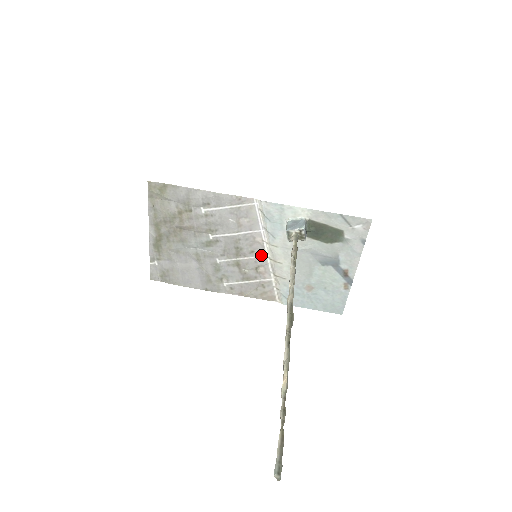
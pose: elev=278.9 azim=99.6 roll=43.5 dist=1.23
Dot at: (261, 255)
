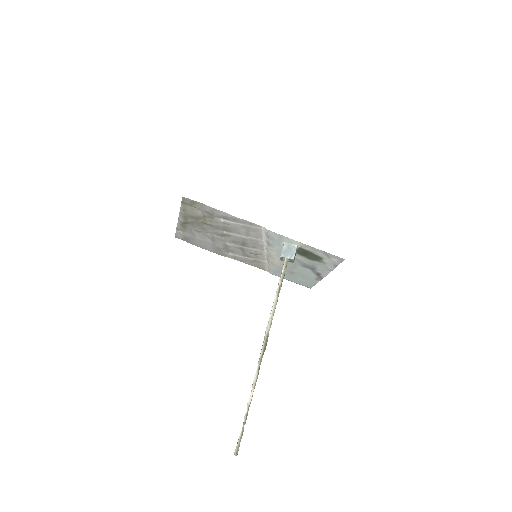
Dot at: (260, 250)
